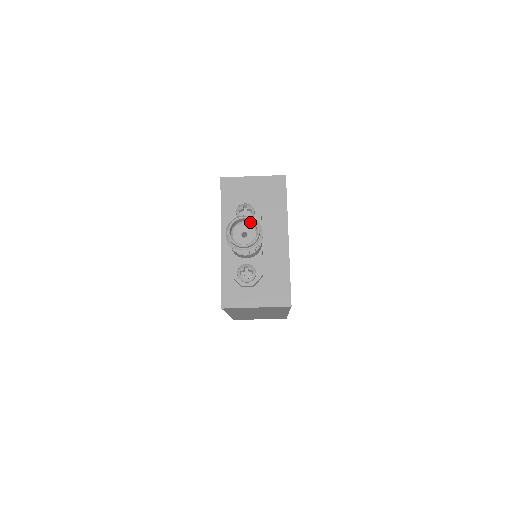
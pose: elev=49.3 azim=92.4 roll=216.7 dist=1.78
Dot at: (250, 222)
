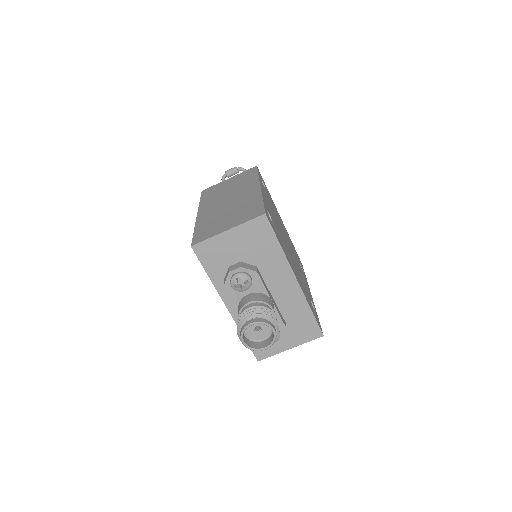
Dot at: (259, 318)
